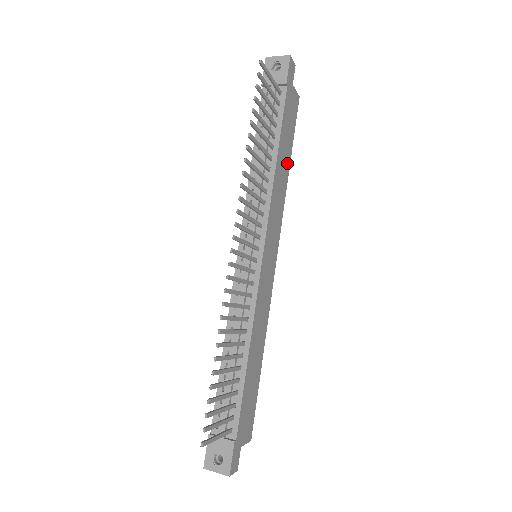
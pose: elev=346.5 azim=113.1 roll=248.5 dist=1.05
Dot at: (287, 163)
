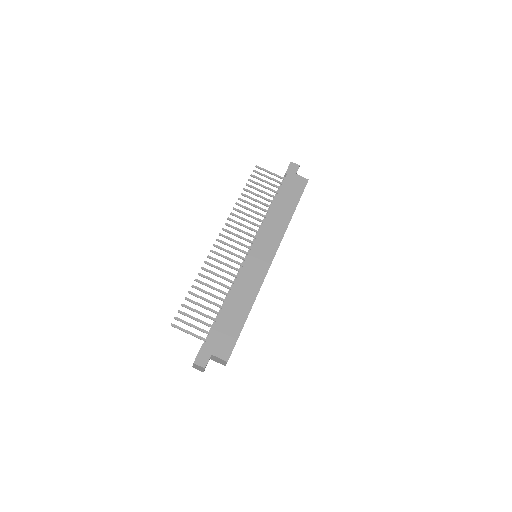
Dot at: (290, 210)
